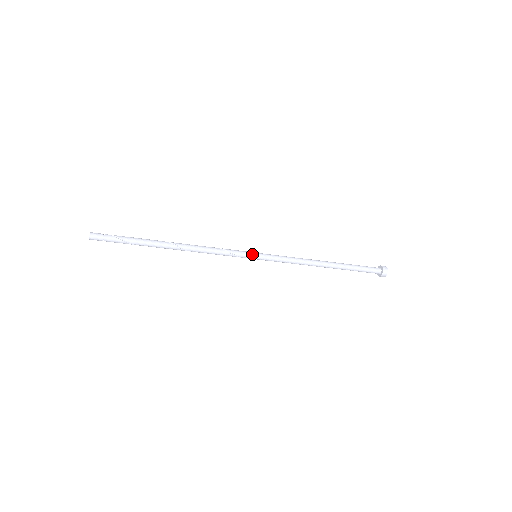
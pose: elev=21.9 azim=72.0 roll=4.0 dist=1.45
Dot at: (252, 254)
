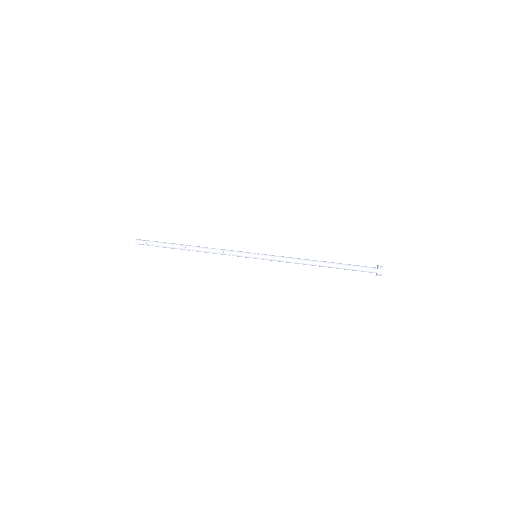
Dot at: occluded
